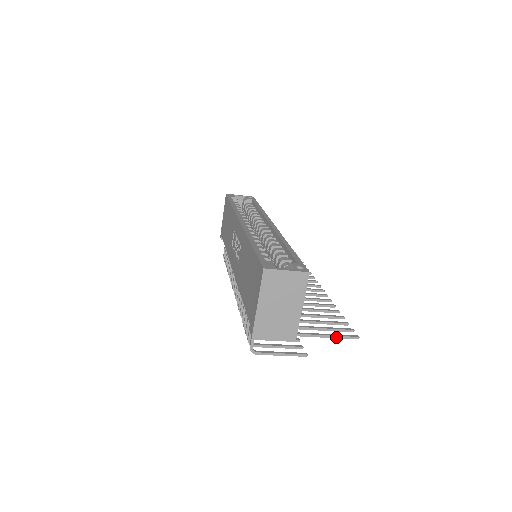
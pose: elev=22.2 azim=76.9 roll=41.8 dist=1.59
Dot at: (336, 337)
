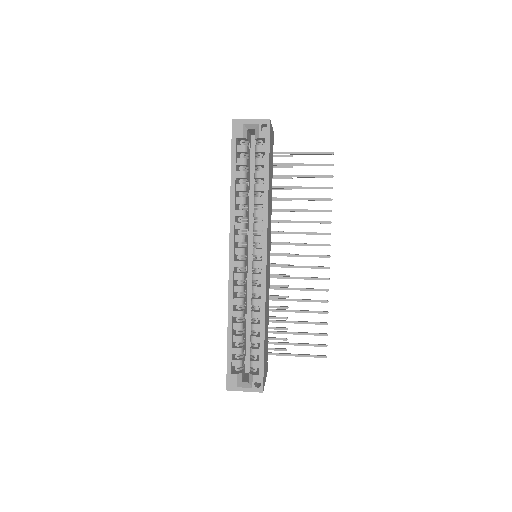
Dot at: occluded
